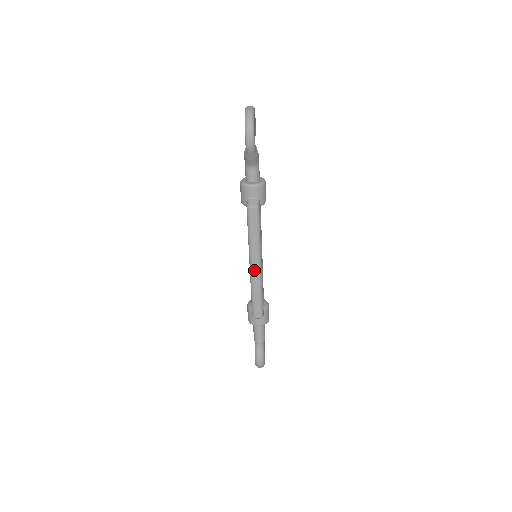
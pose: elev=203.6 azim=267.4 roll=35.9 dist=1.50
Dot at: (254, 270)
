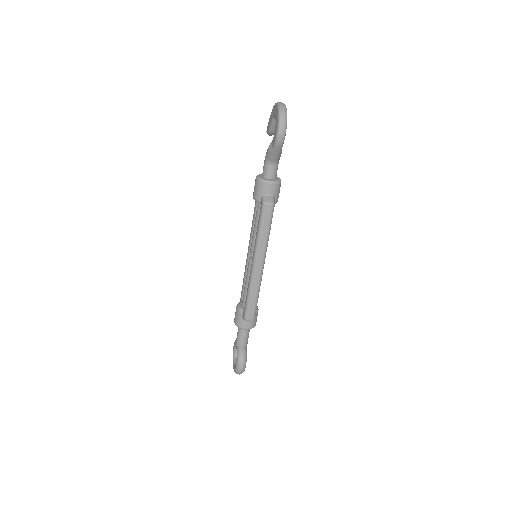
Dot at: (257, 269)
